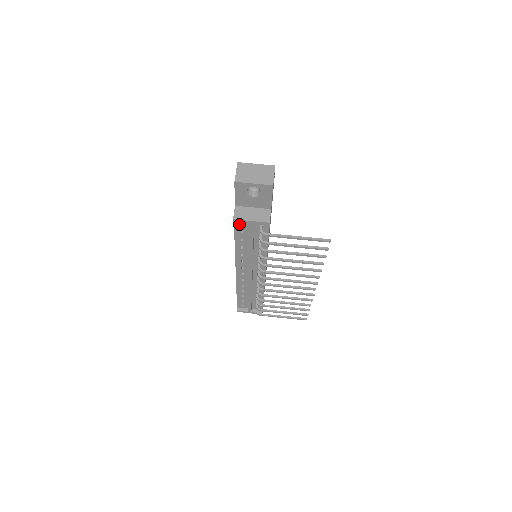
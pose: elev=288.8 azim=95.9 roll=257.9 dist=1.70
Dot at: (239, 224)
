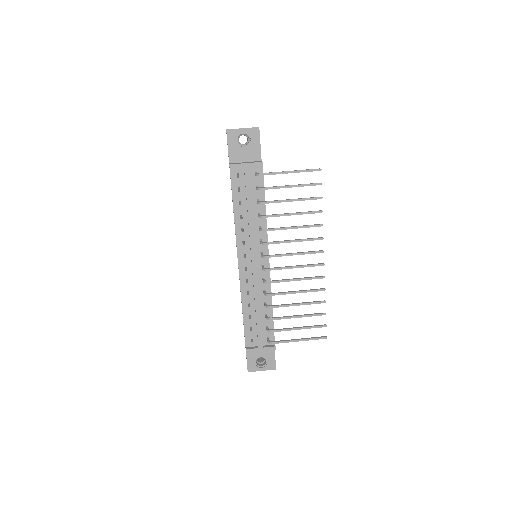
Dot at: (235, 177)
